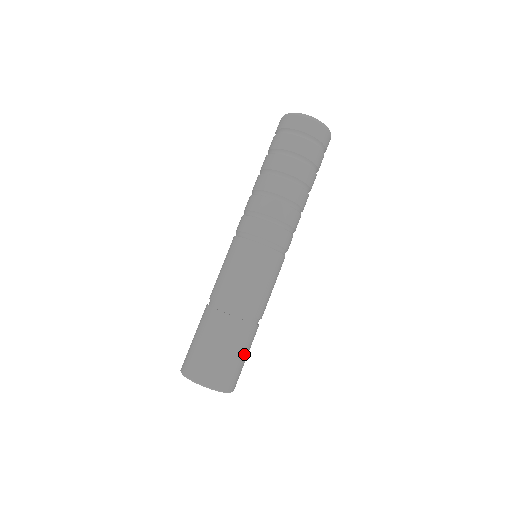
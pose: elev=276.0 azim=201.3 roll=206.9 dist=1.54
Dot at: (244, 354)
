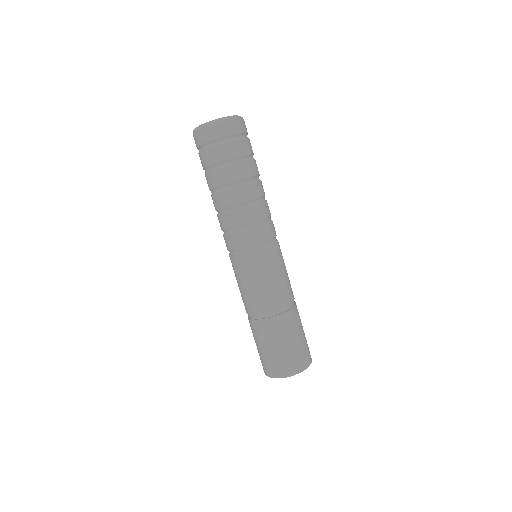
Dot at: occluded
